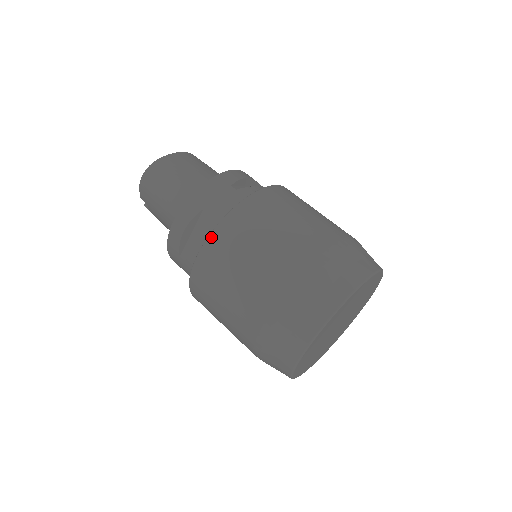
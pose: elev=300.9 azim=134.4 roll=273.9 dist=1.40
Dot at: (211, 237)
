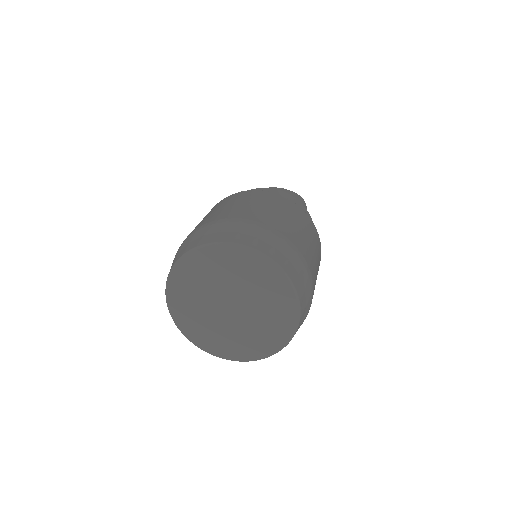
Dot at: occluded
